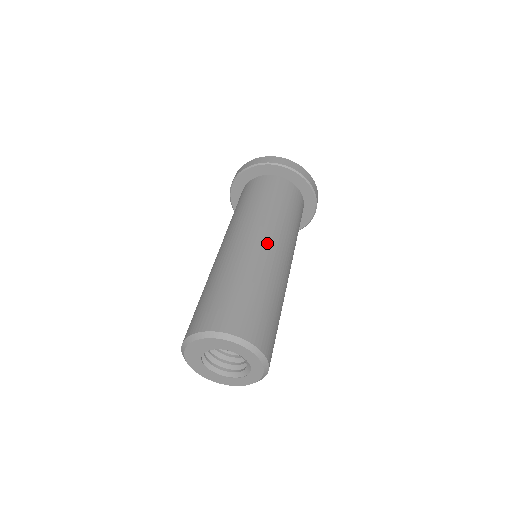
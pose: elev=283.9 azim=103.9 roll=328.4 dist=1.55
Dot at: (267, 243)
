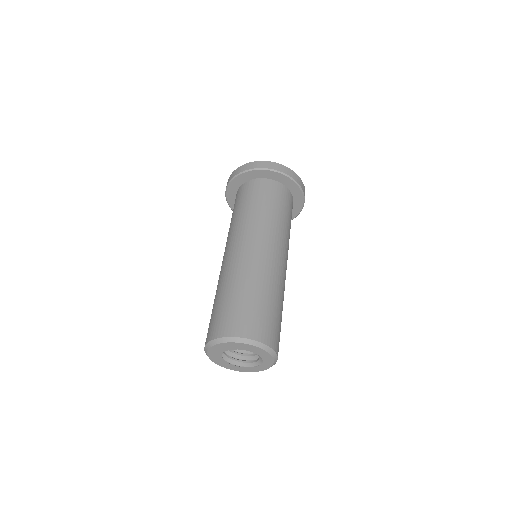
Dot at: (276, 254)
